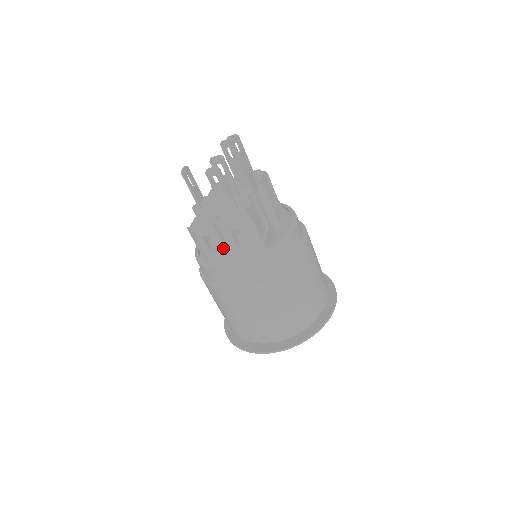
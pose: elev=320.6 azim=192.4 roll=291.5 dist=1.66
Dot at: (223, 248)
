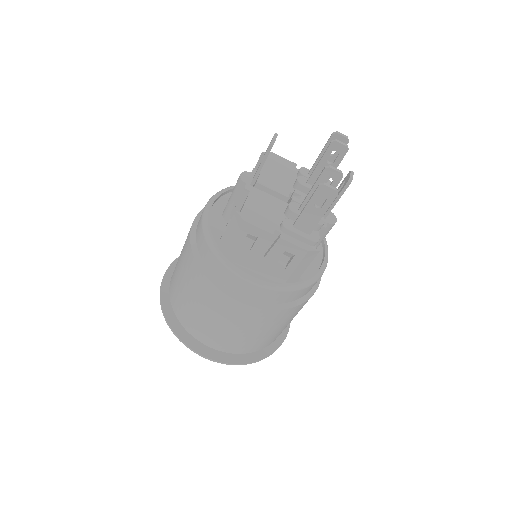
Dot at: (257, 257)
